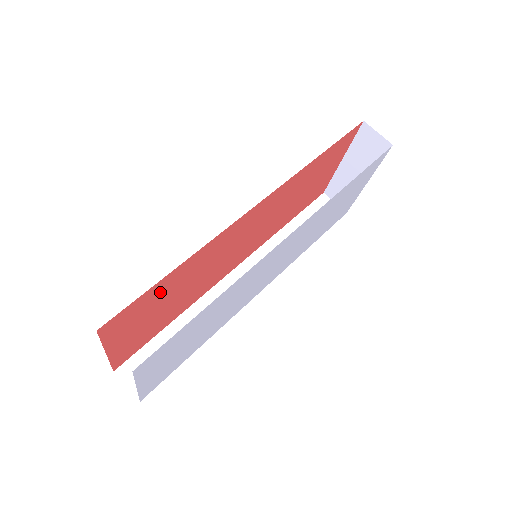
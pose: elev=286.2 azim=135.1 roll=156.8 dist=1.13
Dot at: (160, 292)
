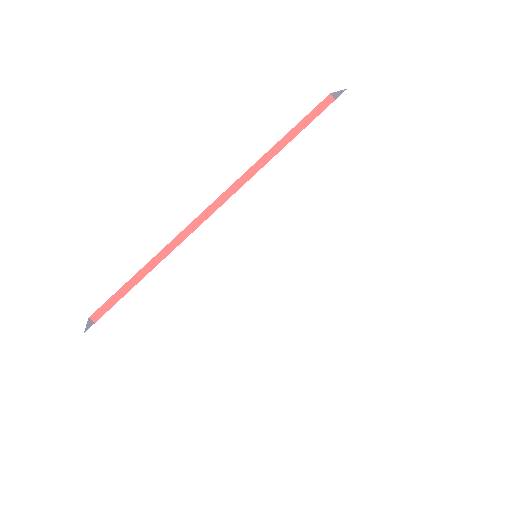
Dot at: occluded
